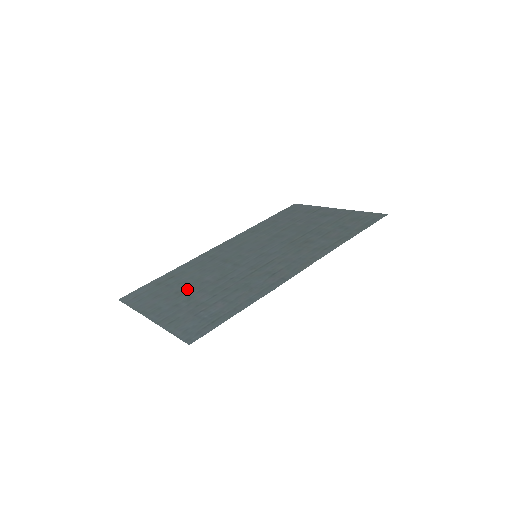
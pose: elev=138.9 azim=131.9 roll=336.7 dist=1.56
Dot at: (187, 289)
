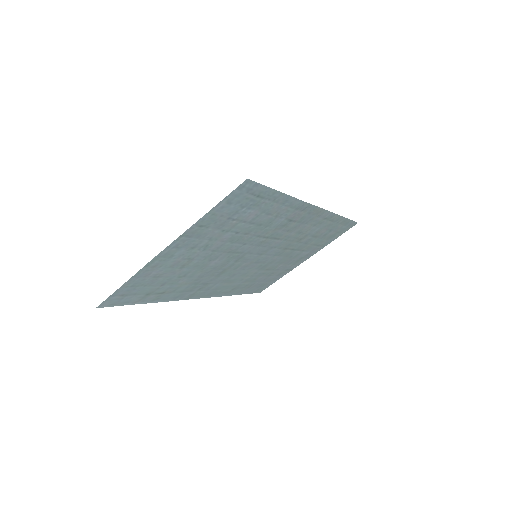
Dot at: (195, 262)
